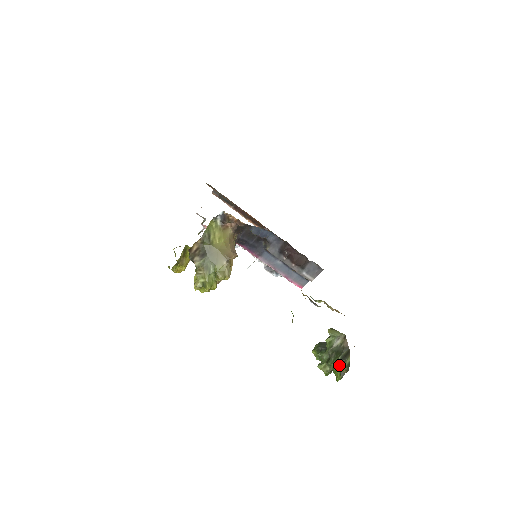
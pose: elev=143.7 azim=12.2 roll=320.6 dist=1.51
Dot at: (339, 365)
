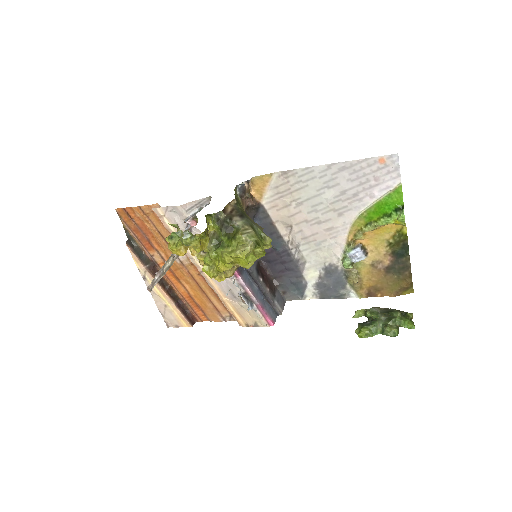
Dot at: (402, 316)
